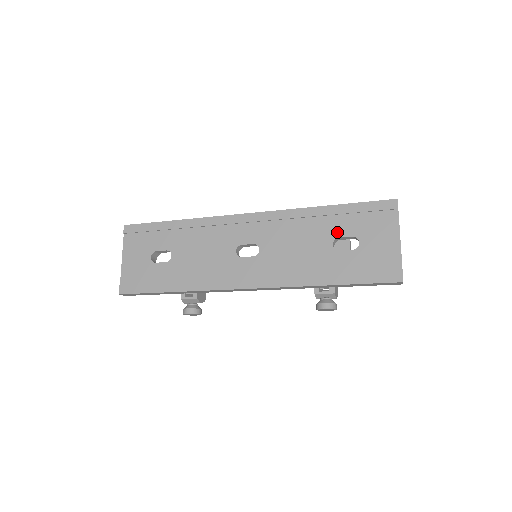
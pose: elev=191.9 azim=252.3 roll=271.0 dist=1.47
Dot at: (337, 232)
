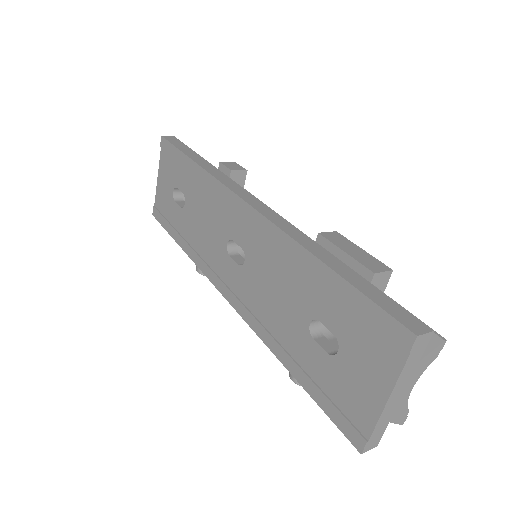
Dot at: (320, 312)
